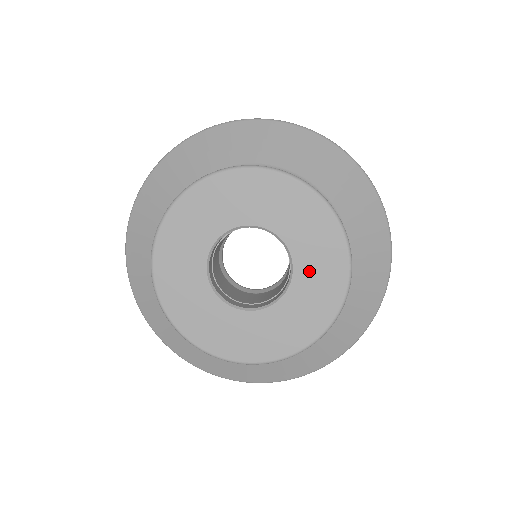
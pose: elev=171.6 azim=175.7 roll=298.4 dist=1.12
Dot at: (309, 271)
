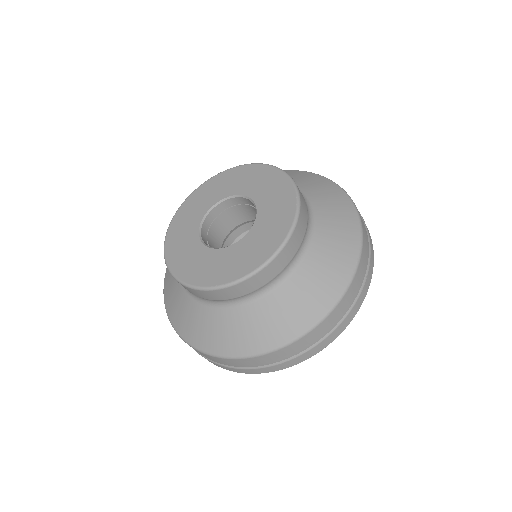
Dot at: (254, 240)
